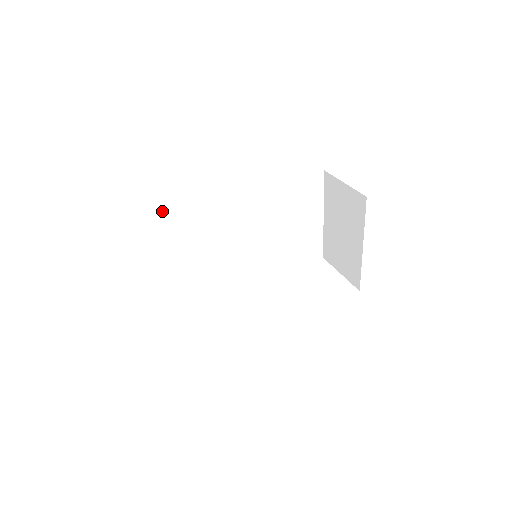
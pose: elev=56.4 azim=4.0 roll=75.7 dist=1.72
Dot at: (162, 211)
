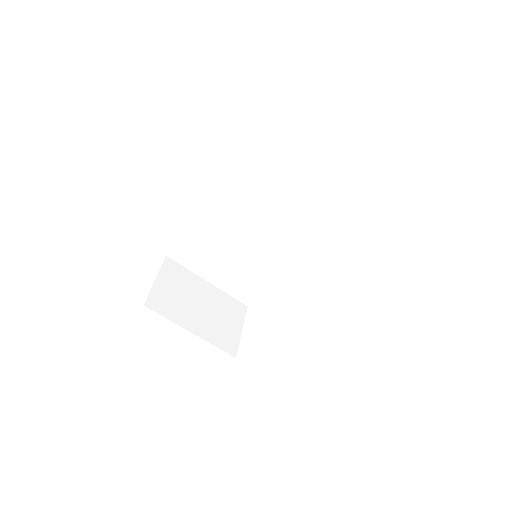
Dot at: (178, 245)
